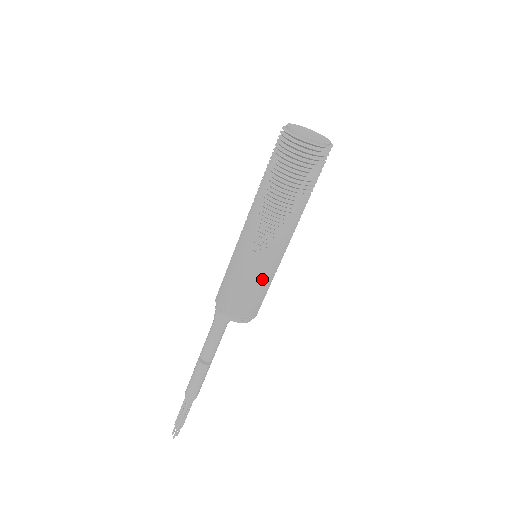
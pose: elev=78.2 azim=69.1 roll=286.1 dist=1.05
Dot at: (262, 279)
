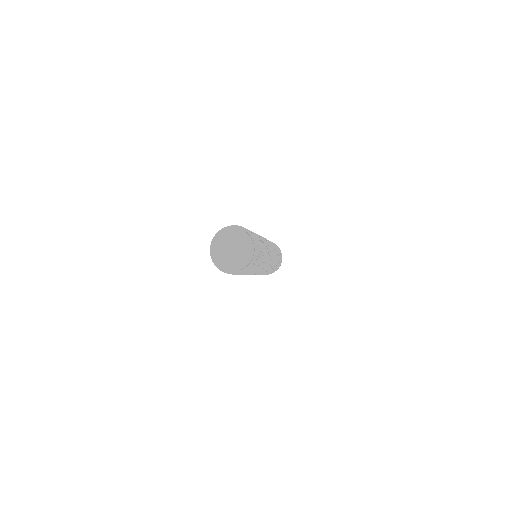
Dot at: (272, 269)
